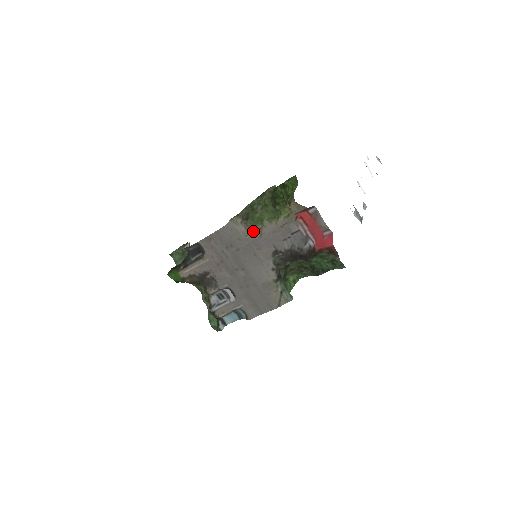
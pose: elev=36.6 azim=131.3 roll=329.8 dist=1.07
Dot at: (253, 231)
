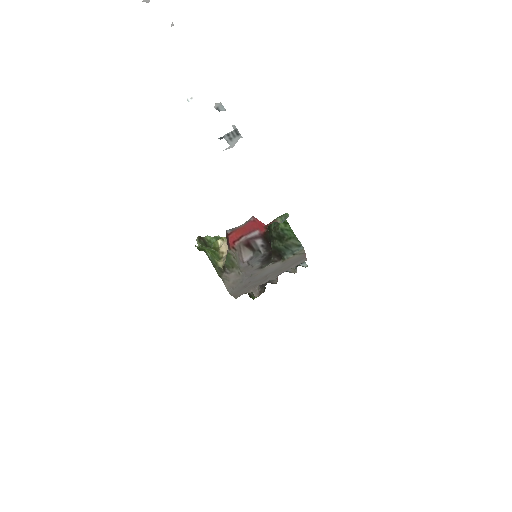
Dot at: (236, 265)
